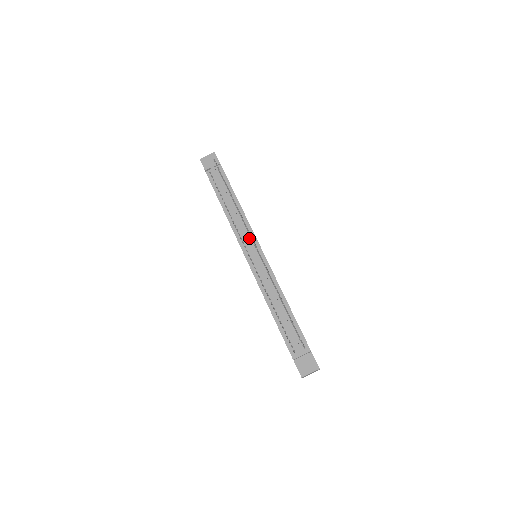
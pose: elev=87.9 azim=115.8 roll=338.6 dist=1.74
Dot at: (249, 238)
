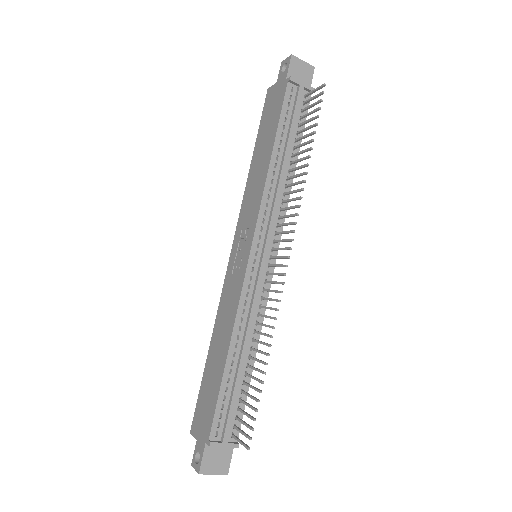
Dot at: (273, 230)
